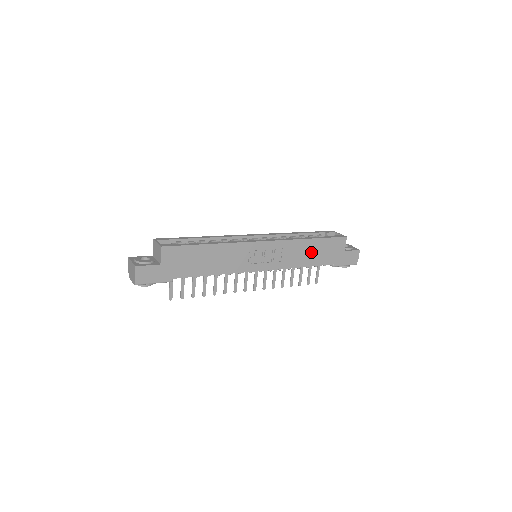
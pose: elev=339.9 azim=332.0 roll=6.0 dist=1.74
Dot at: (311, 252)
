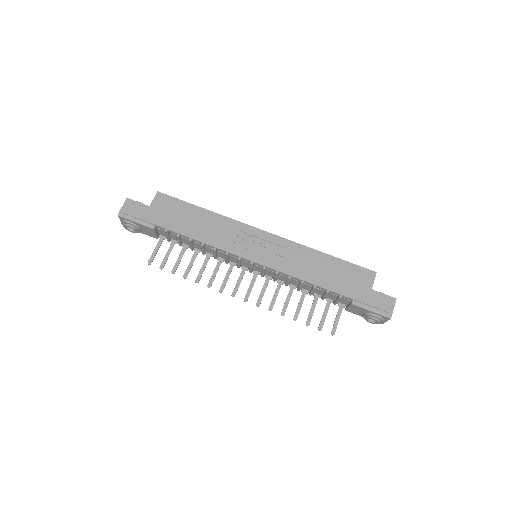
Dot at: (322, 269)
